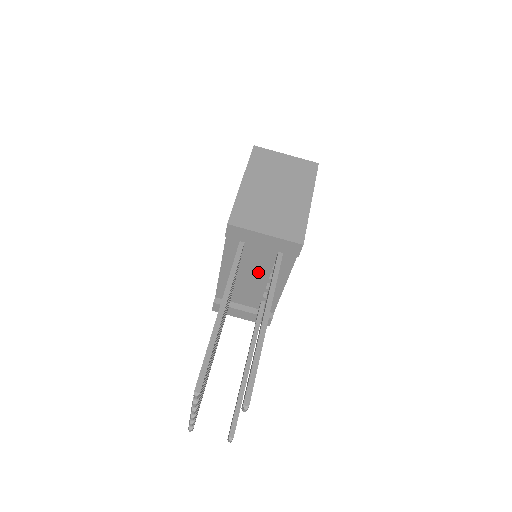
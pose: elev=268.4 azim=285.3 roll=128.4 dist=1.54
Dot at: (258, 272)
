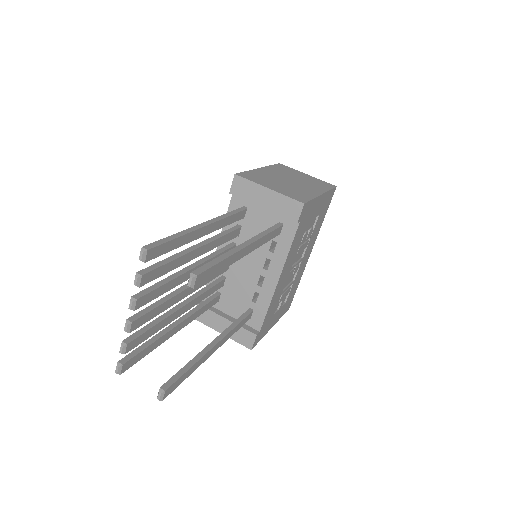
Dot at: (253, 257)
